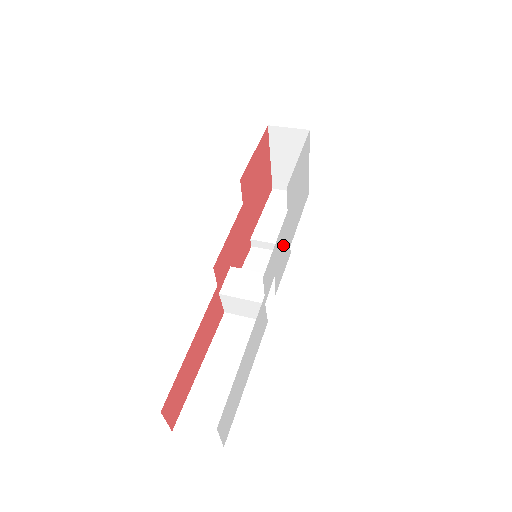
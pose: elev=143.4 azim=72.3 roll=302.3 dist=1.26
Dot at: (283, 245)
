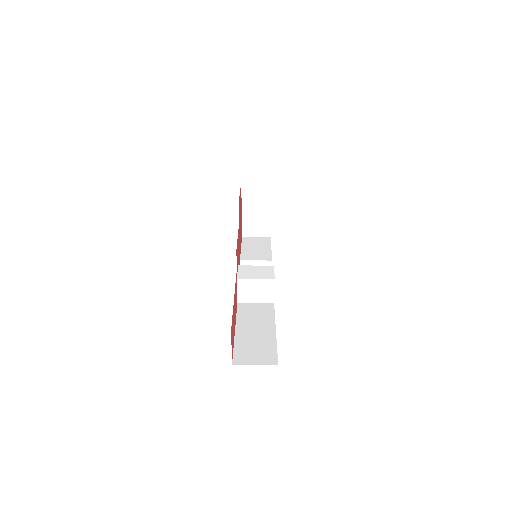
Dot at: occluded
